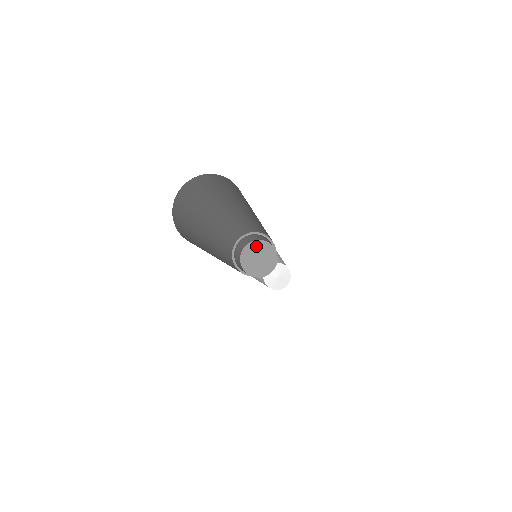
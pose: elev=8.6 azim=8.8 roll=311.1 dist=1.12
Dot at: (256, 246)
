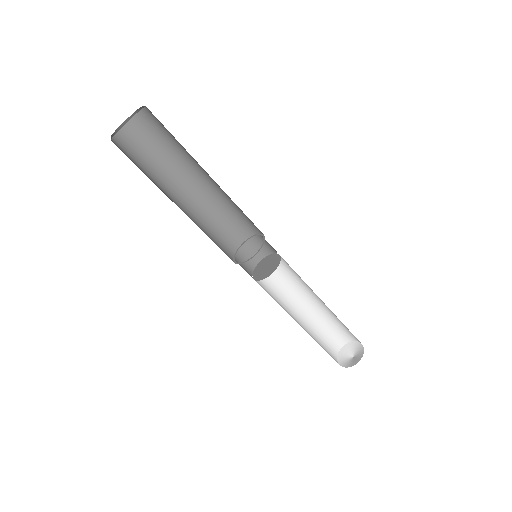
Dot at: (260, 265)
